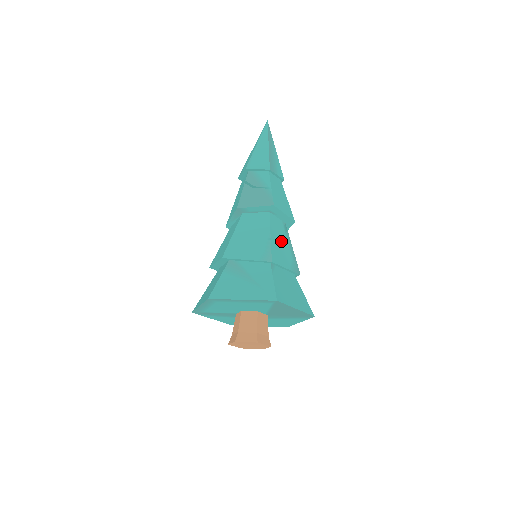
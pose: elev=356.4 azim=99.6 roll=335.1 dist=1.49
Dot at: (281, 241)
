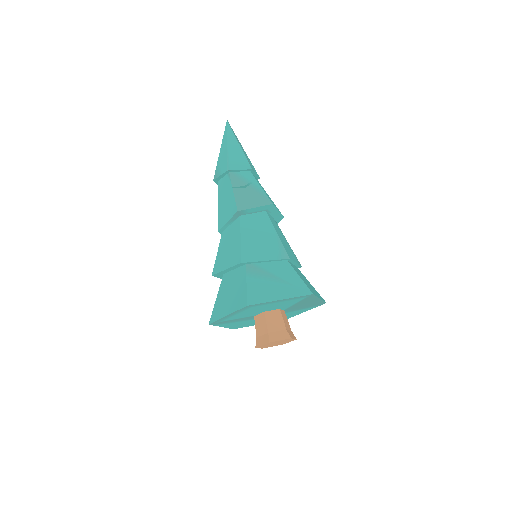
Dot at: (282, 238)
